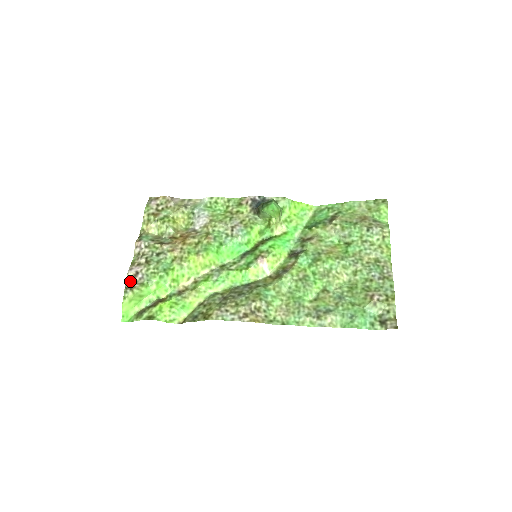
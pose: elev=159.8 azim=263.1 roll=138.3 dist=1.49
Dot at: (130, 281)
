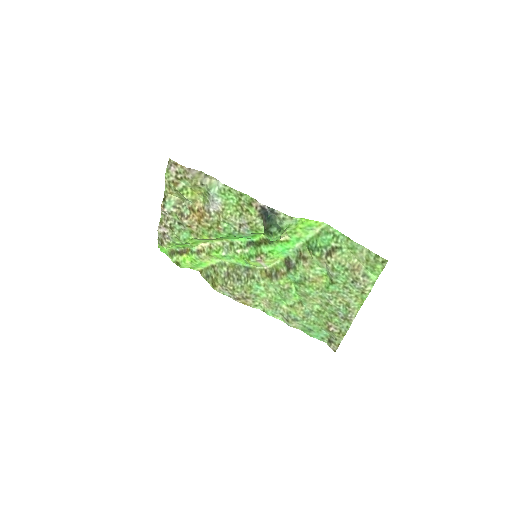
Dot at: (160, 236)
